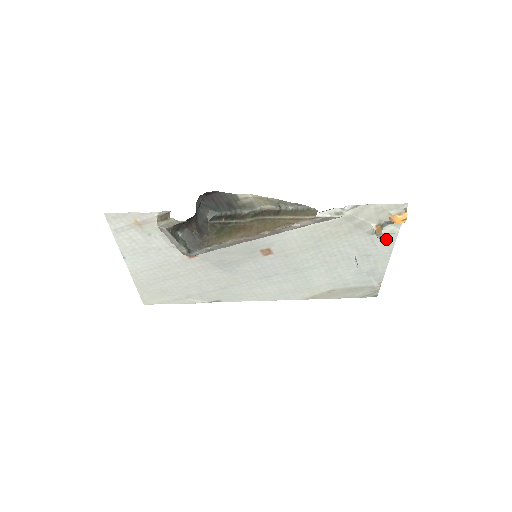
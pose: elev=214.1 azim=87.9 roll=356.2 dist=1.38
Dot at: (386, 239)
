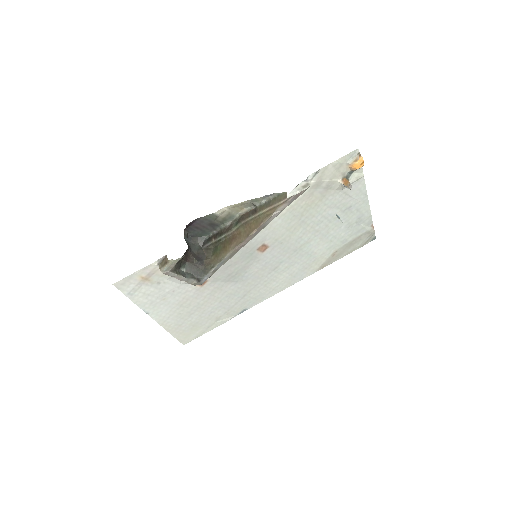
Dot at: (356, 187)
